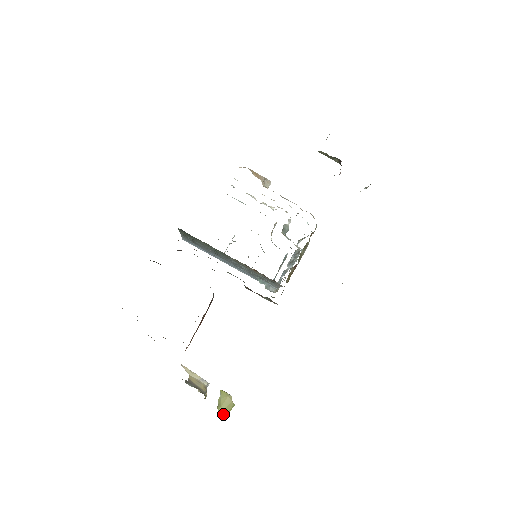
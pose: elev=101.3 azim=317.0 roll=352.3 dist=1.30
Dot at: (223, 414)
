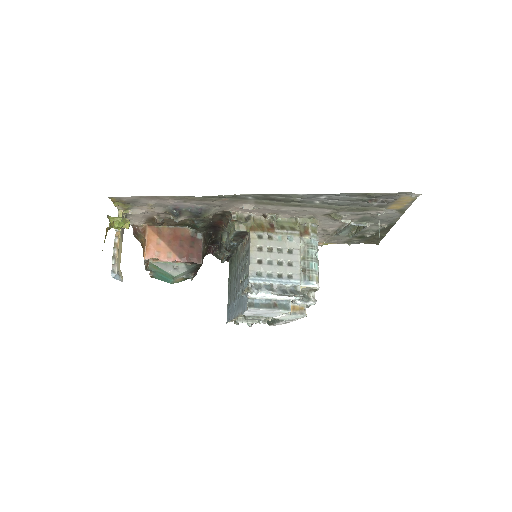
Dot at: (109, 216)
